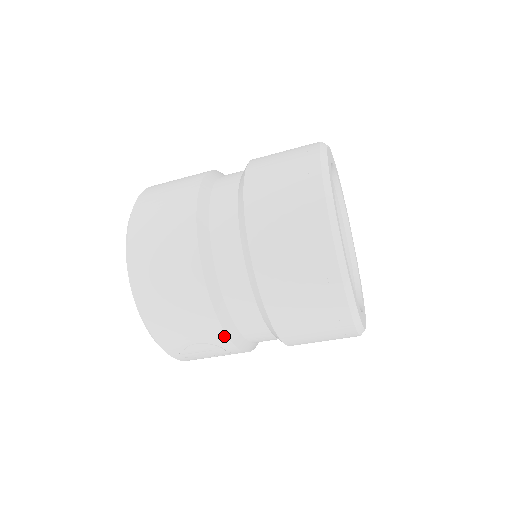
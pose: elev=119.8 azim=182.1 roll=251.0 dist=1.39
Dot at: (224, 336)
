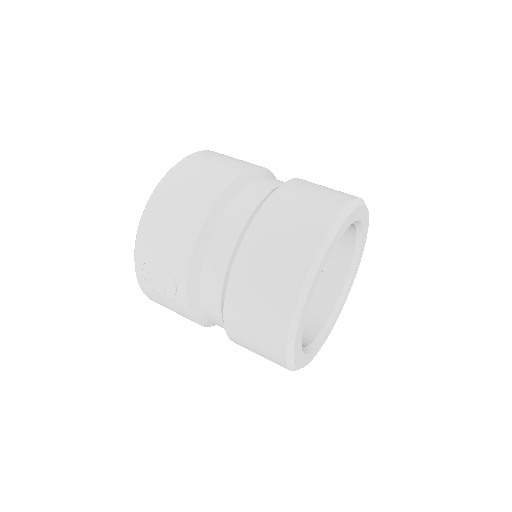
Dot at: (186, 271)
